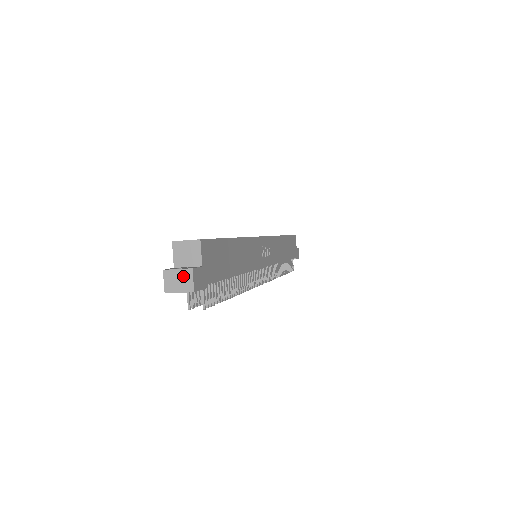
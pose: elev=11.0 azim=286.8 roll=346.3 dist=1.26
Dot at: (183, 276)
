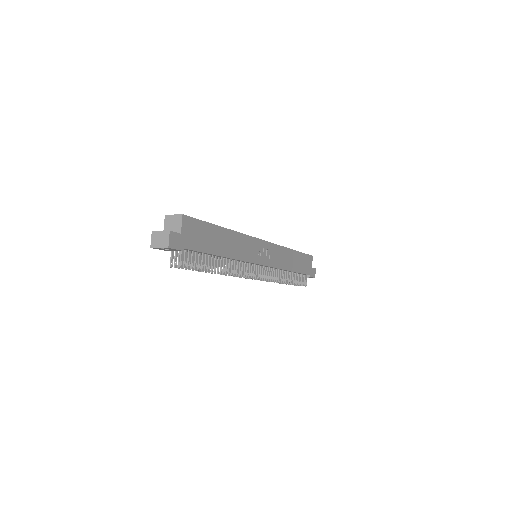
Dot at: (163, 236)
